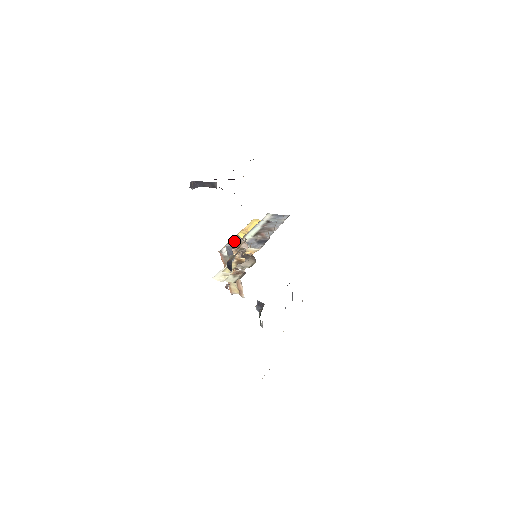
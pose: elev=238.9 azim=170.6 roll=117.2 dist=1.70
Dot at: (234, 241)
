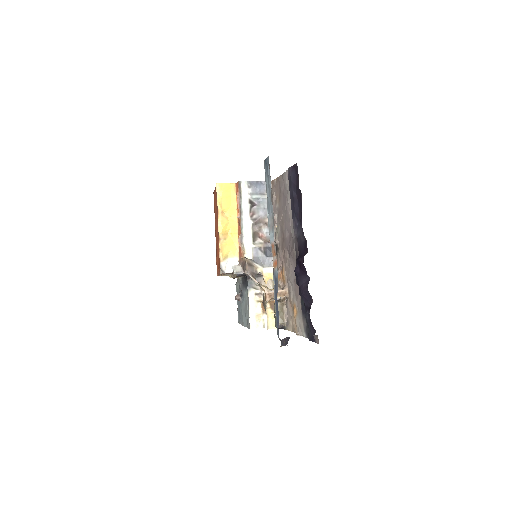
Dot at: (250, 274)
